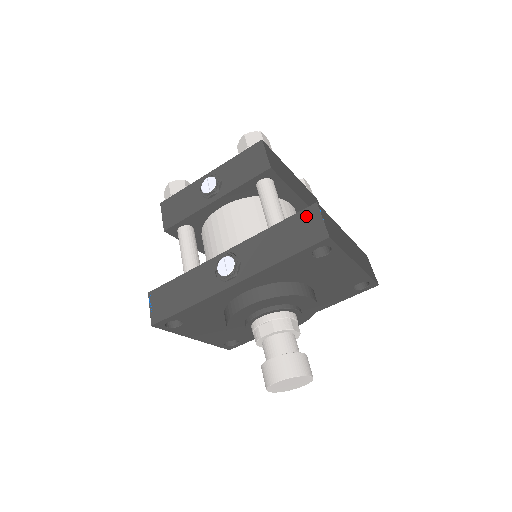
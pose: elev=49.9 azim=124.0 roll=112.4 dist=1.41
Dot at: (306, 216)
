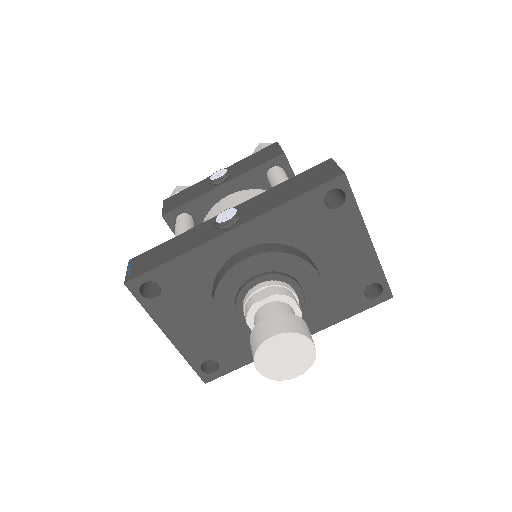
Dot at: (320, 167)
